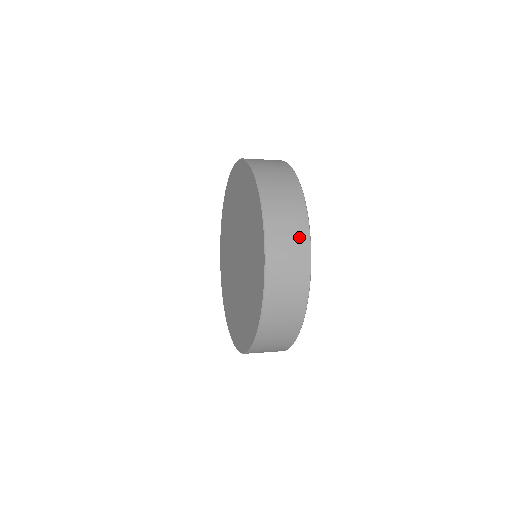
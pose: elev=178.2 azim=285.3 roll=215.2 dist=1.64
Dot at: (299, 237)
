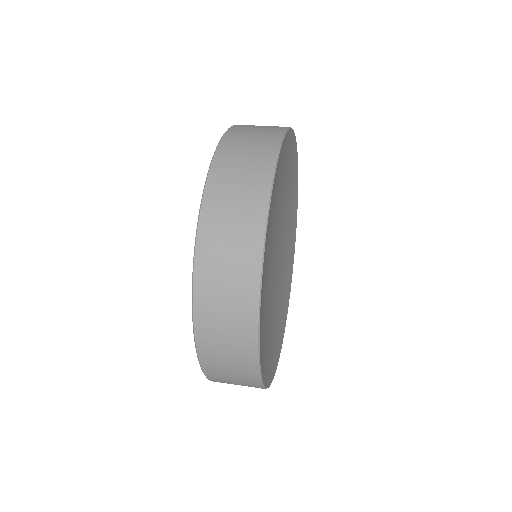
Dot at: (244, 275)
